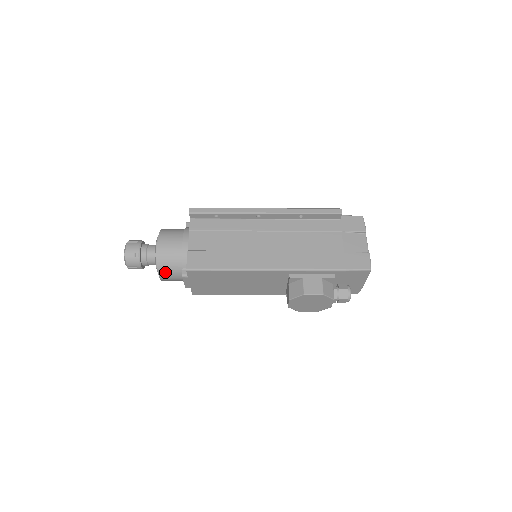
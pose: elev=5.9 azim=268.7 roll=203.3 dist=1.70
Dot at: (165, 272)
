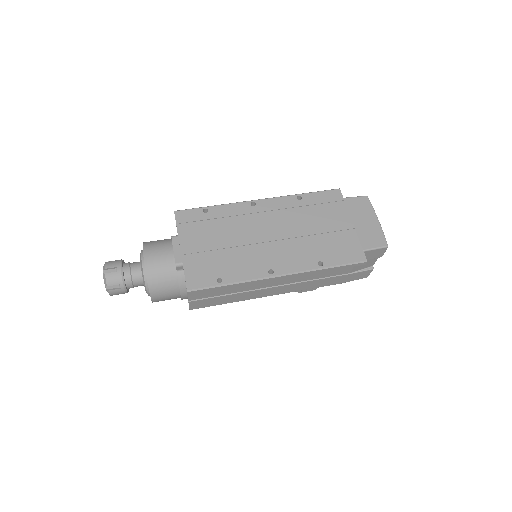
Dot at: occluded
